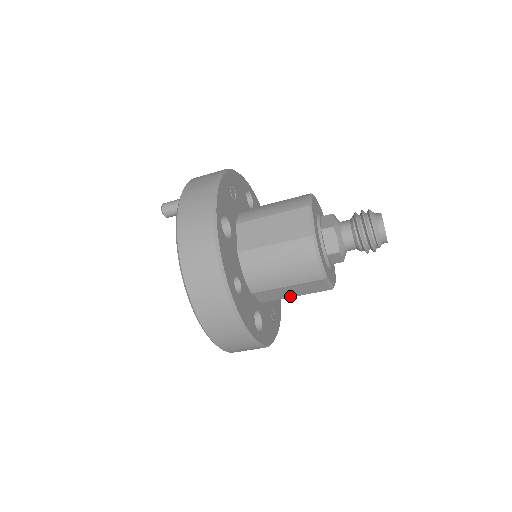
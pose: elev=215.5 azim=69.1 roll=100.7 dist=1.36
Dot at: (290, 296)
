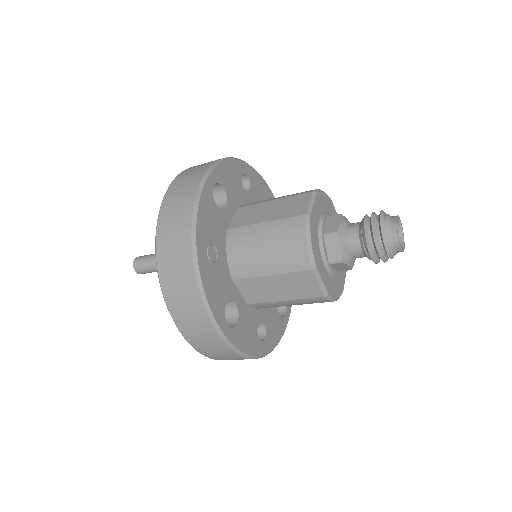
Dot at: occluded
